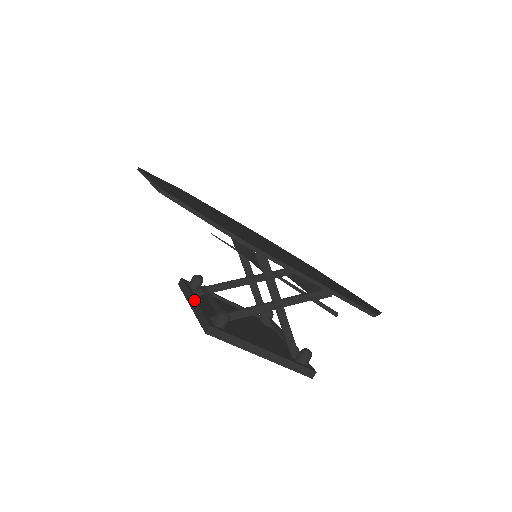
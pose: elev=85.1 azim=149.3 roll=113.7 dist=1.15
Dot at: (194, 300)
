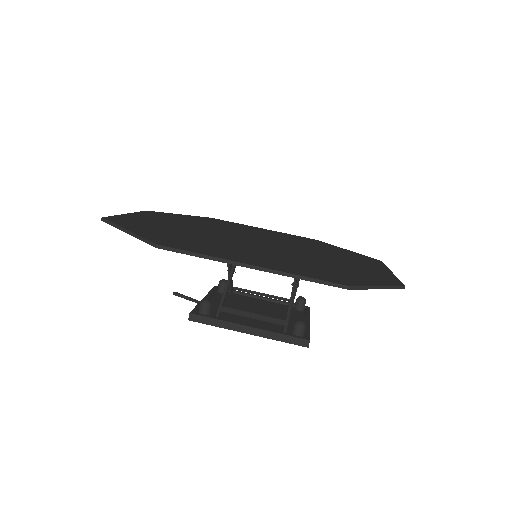
Dot at: (252, 328)
